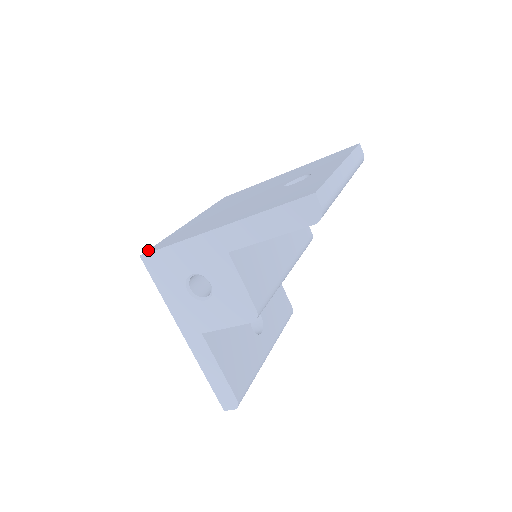
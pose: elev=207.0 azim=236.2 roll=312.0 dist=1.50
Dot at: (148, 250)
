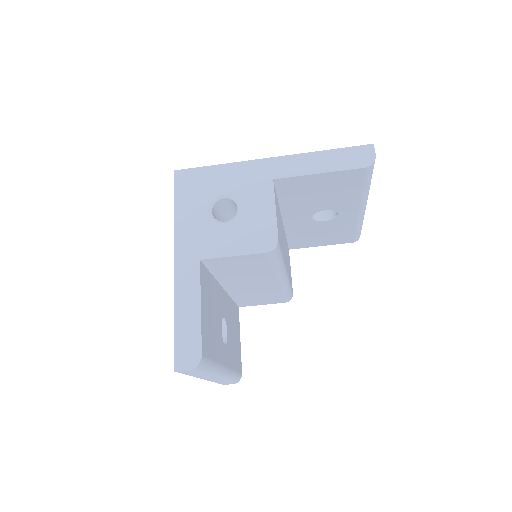
Dot at: occluded
